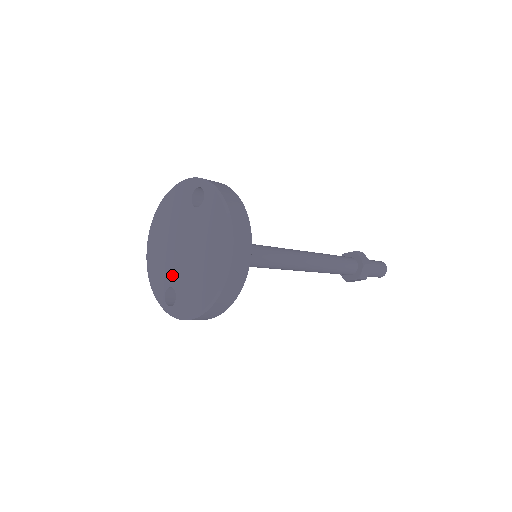
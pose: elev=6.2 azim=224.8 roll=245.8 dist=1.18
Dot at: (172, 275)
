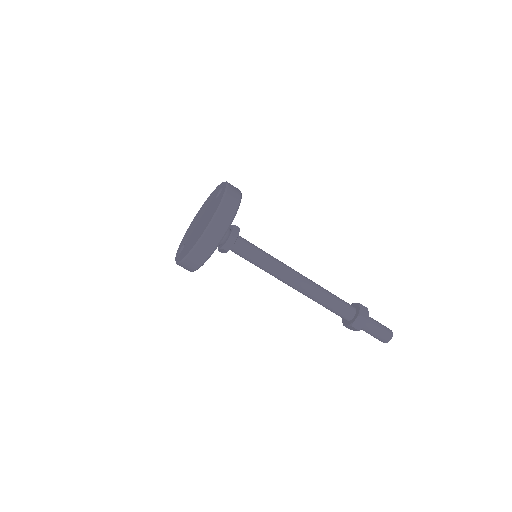
Dot at: (188, 237)
